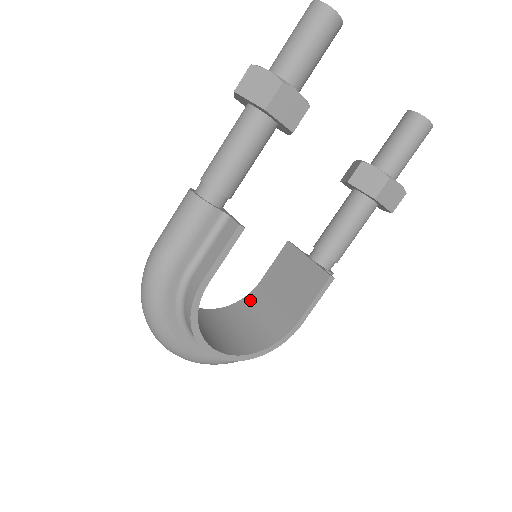
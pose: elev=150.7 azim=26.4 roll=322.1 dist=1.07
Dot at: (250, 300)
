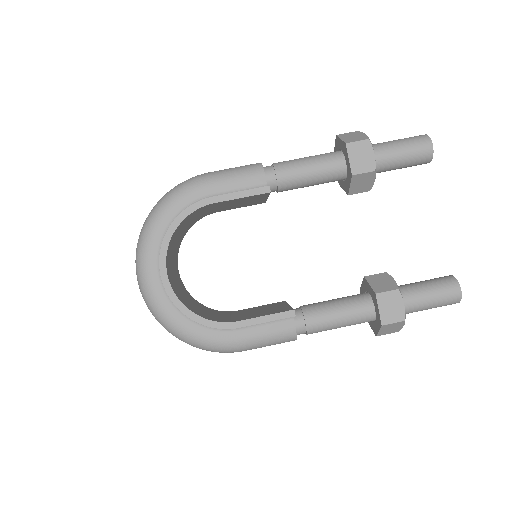
Dot at: (217, 311)
